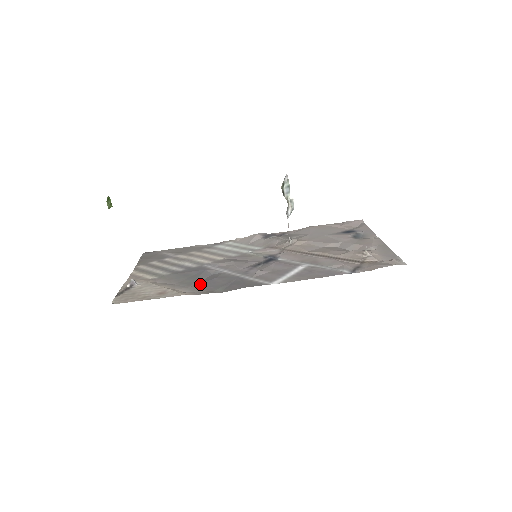
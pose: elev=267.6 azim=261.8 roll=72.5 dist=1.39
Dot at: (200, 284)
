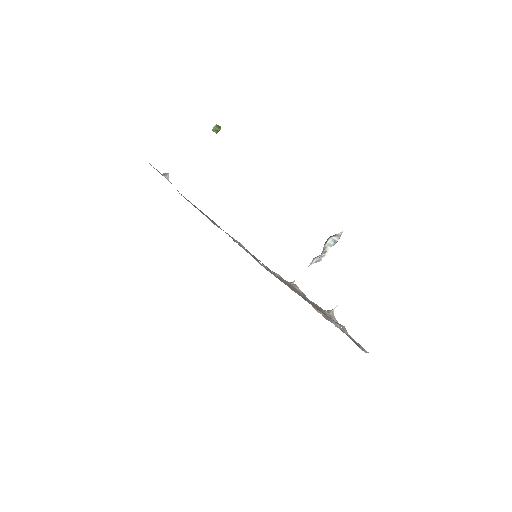
Dot at: occluded
